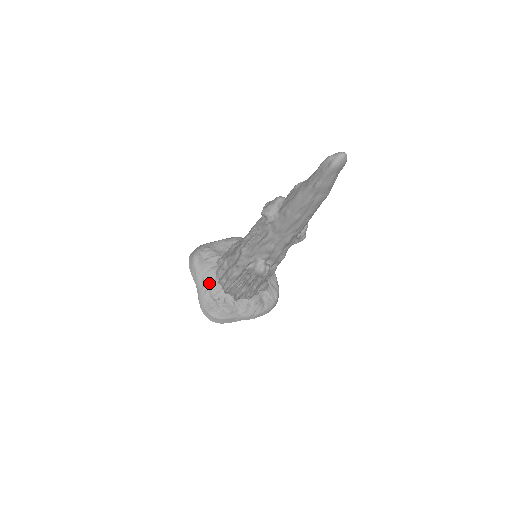
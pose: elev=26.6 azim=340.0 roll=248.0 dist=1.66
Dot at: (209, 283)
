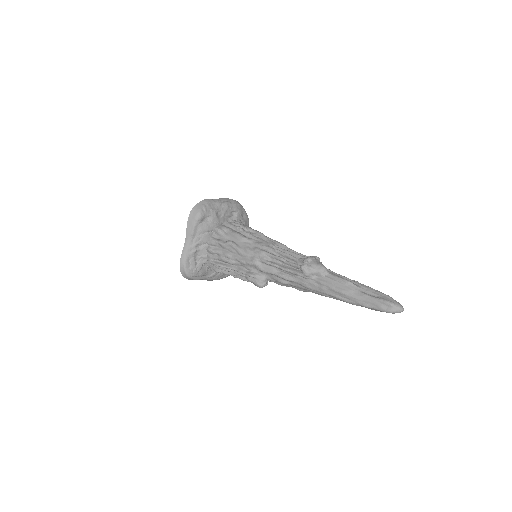
Dot at: (198, 244)
